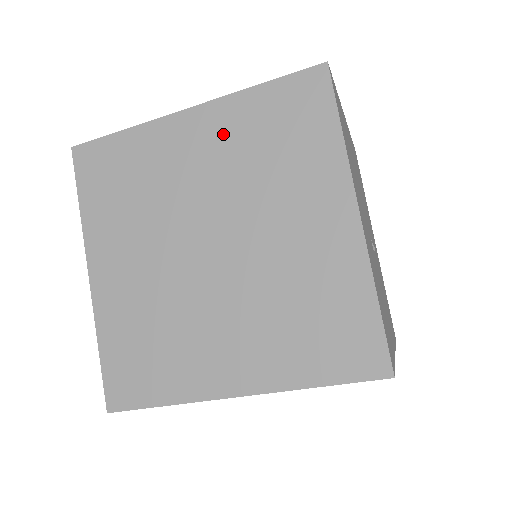
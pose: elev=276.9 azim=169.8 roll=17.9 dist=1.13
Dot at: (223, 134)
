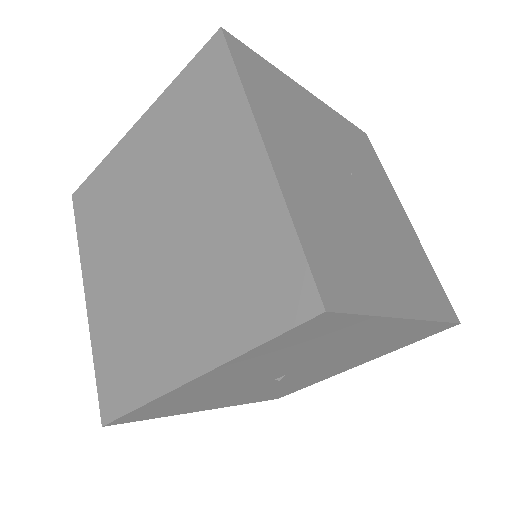
Dot at: (243, 204)
